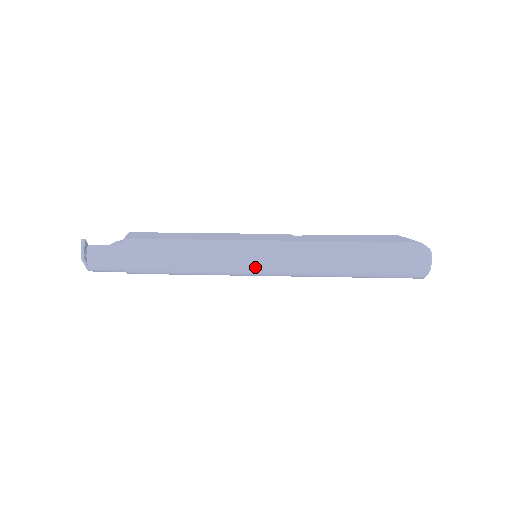
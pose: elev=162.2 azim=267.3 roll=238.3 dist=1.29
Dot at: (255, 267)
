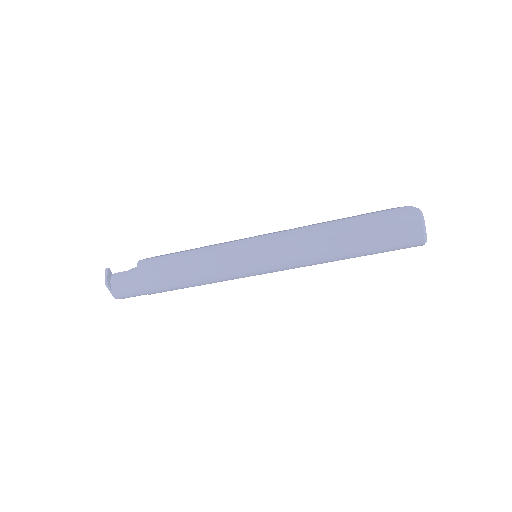
Dot at: (252, 262)
